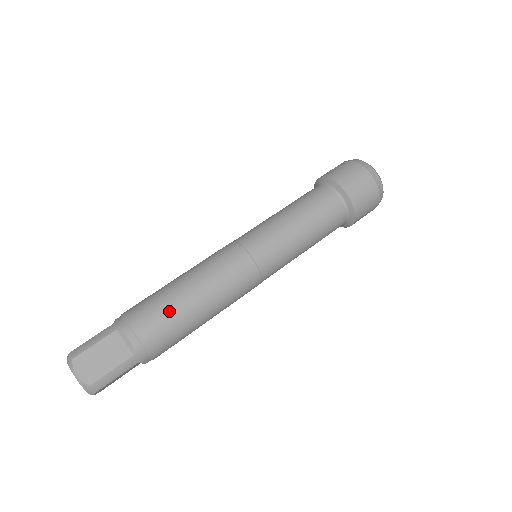
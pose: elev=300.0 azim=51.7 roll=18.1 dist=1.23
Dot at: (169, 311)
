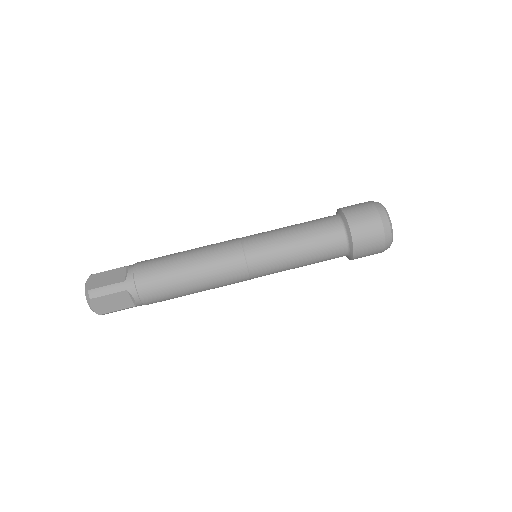
Dot at: (170, 291)
